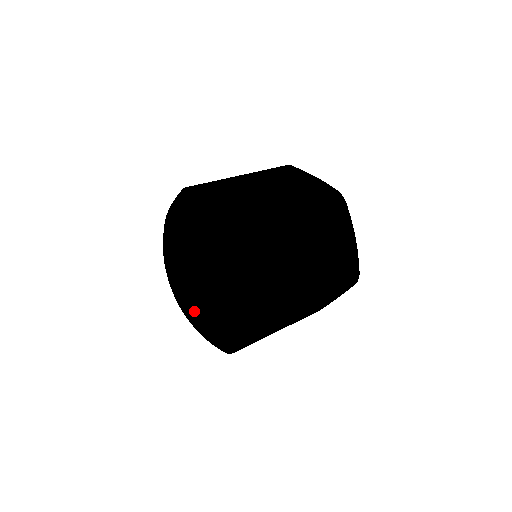
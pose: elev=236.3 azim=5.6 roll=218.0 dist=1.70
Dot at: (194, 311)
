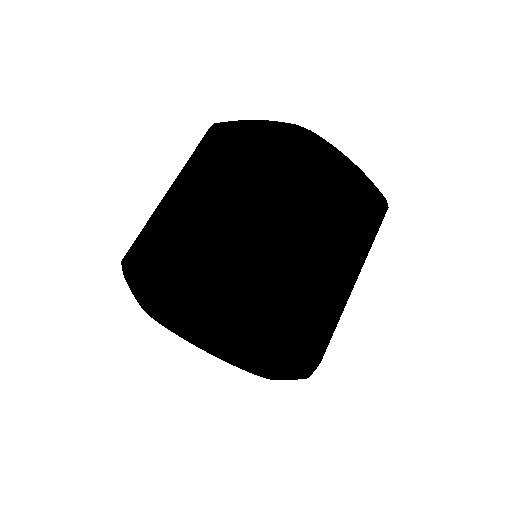
Dot at: (237, 358)
